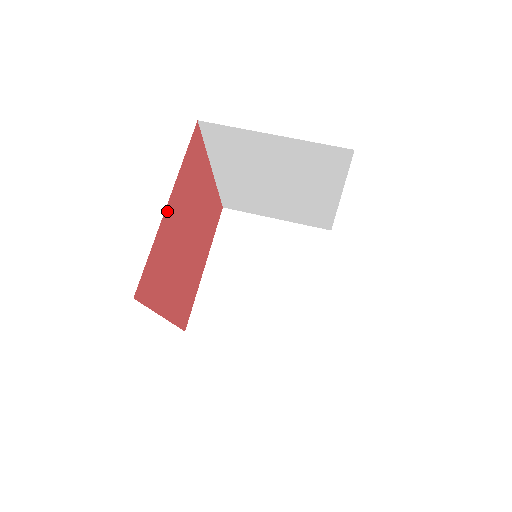
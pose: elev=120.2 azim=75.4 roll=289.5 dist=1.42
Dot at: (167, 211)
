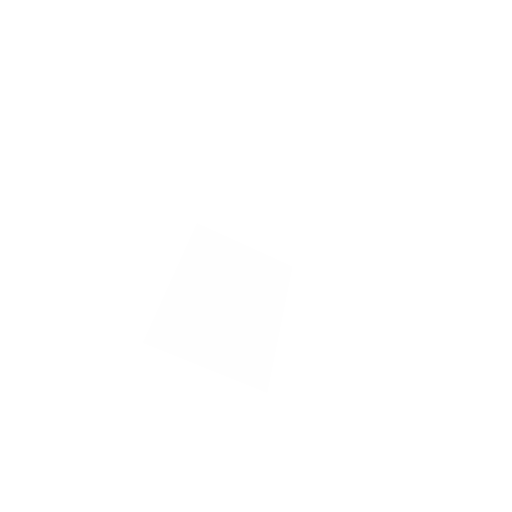
Dot at: occluded
